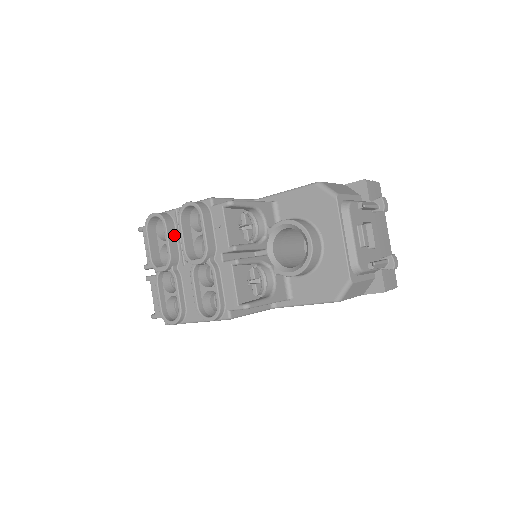
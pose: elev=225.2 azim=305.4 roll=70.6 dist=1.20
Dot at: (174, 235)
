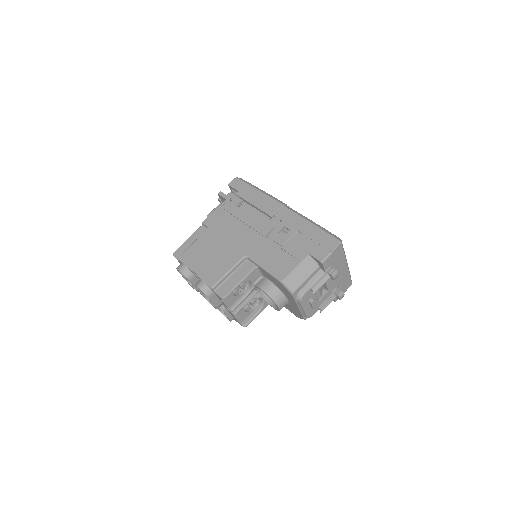
Dot at: (196, 280)
